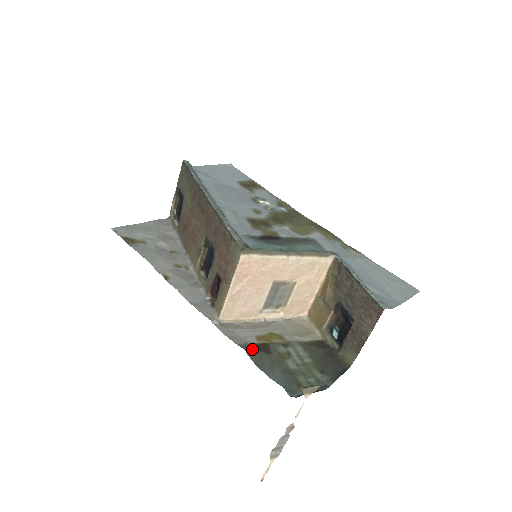
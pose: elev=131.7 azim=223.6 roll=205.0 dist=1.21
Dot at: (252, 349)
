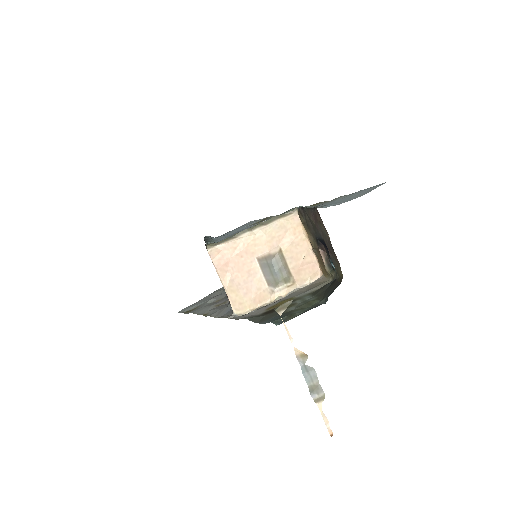
Dot at: (257, 316)
